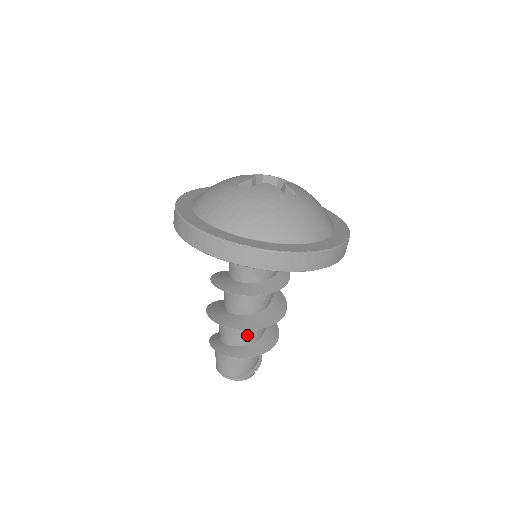
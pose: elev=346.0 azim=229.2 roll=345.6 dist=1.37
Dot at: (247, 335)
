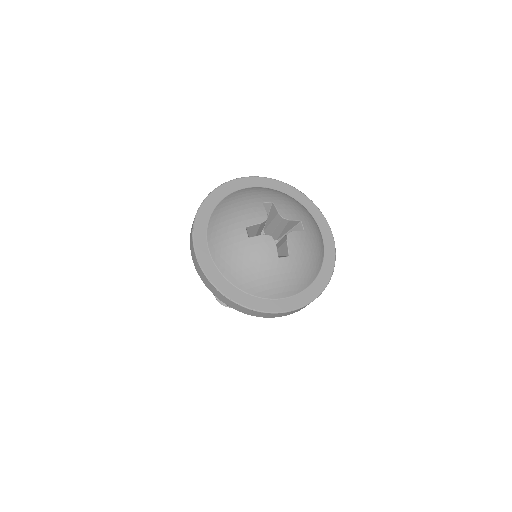
Dot at: occluded
